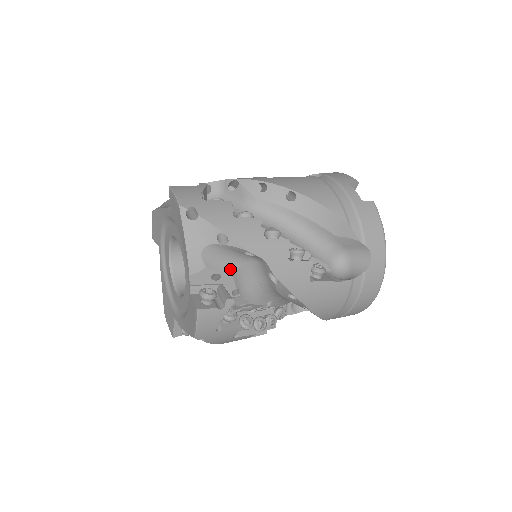
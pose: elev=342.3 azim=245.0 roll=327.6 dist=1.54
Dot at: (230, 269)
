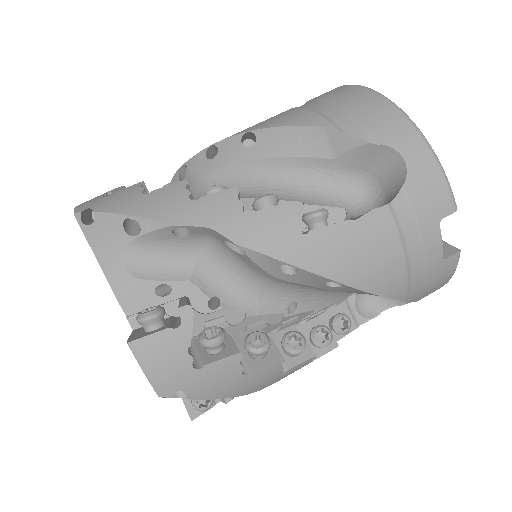
Dot at: occluded
